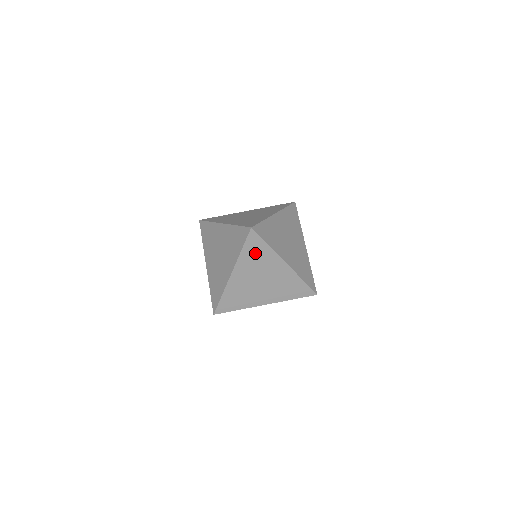
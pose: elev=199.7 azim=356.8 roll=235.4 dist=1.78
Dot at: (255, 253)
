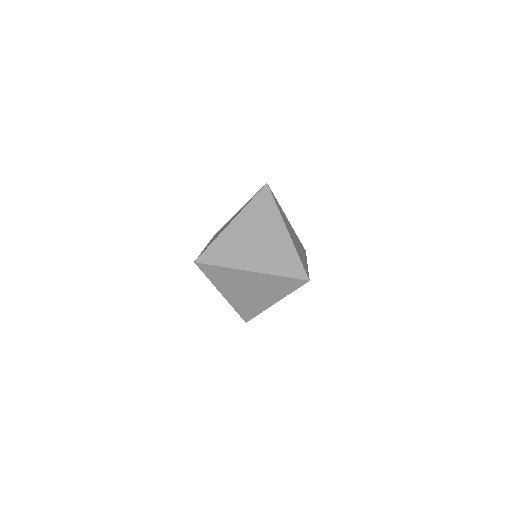
Dot at: (220, 276)
